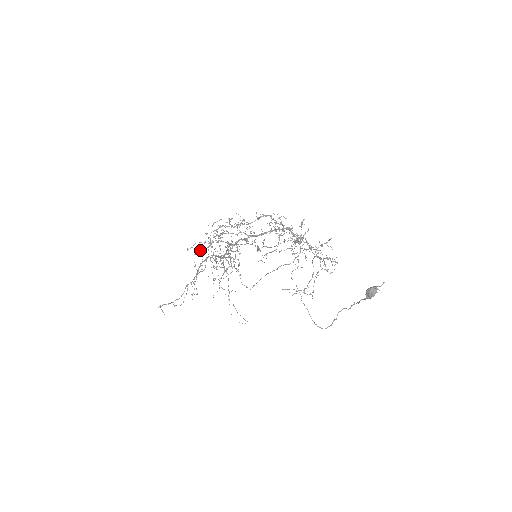
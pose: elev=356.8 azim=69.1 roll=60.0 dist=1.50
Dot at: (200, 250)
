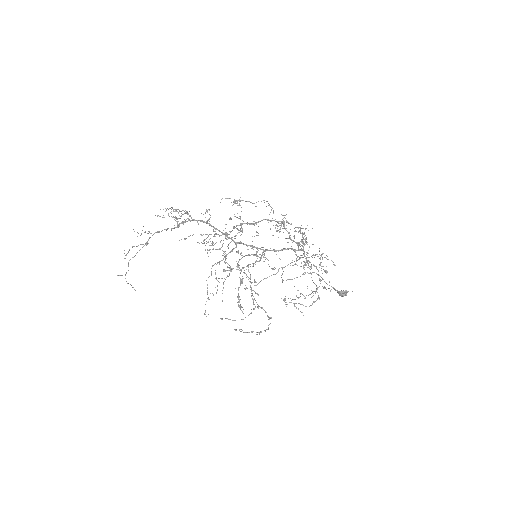
Dot at: occluded
